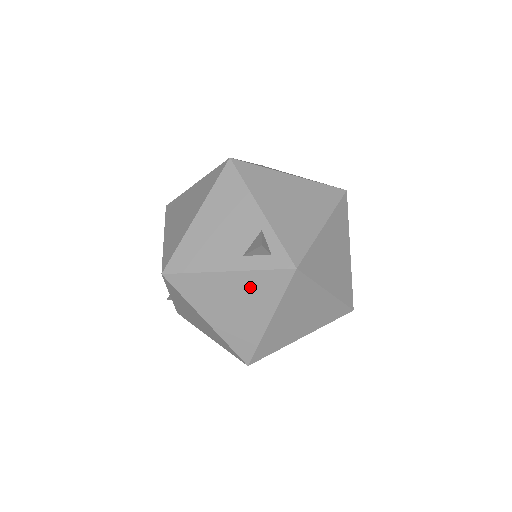
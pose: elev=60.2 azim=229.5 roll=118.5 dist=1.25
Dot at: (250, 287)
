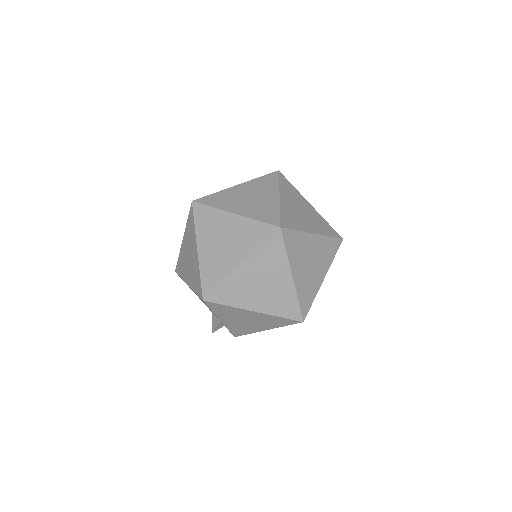
Dot at: occluded
